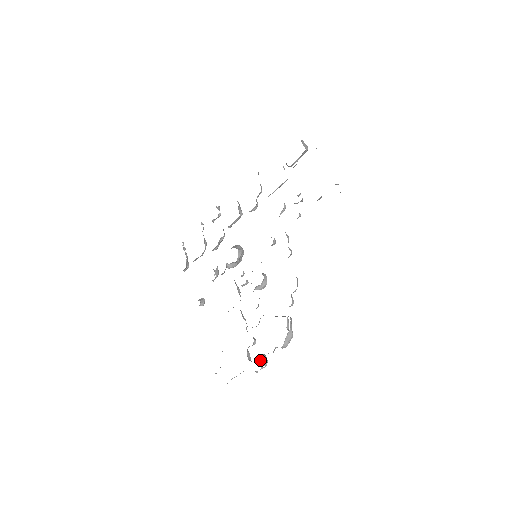
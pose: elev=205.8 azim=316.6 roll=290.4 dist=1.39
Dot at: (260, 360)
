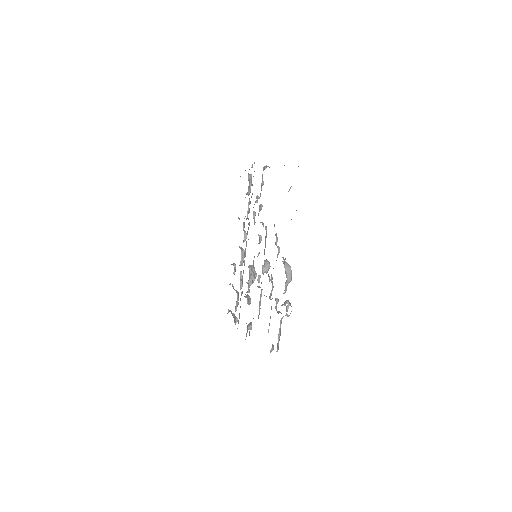
Dot at: (283, 304)
